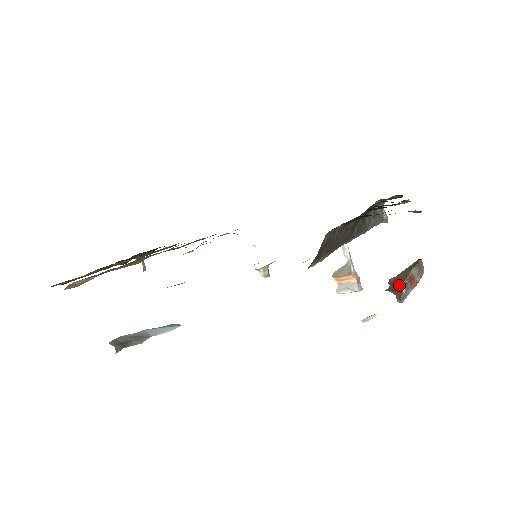
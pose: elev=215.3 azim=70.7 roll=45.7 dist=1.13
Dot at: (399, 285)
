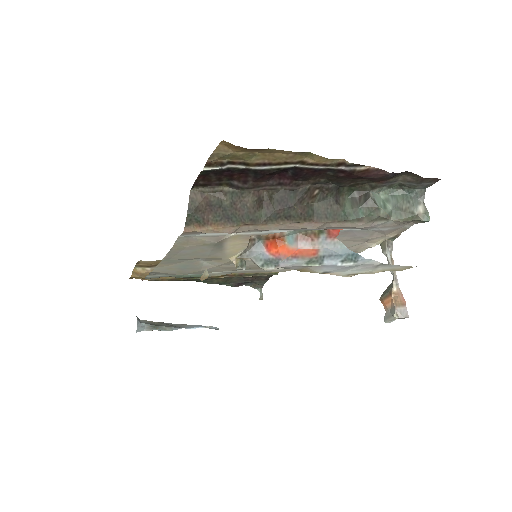
Dot at: occluded
